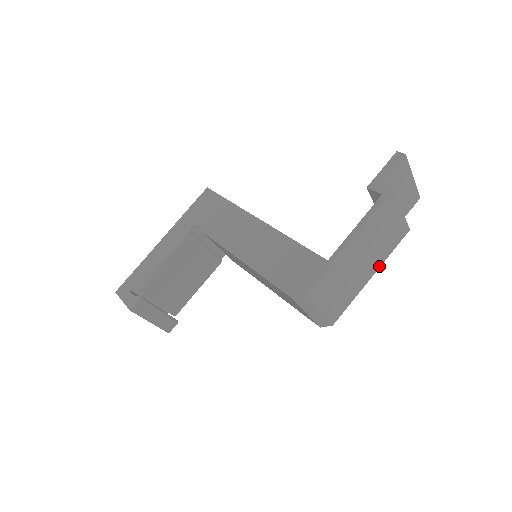
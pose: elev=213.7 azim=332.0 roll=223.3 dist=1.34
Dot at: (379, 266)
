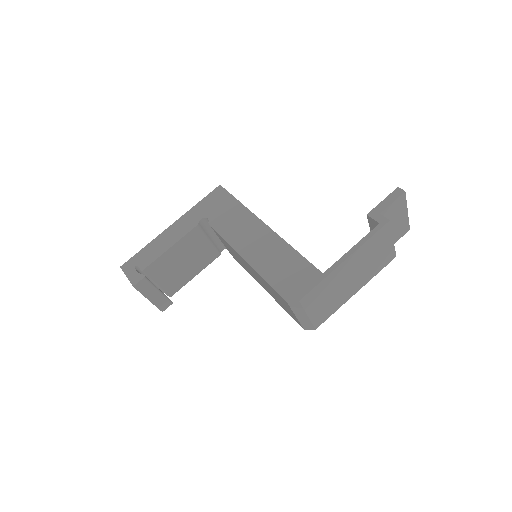
Dot at: (364, 284)
